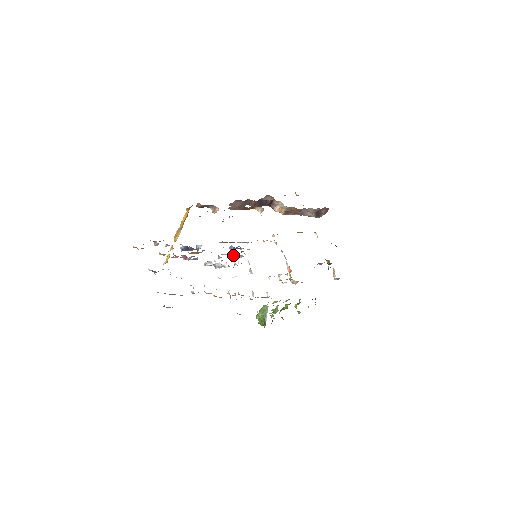
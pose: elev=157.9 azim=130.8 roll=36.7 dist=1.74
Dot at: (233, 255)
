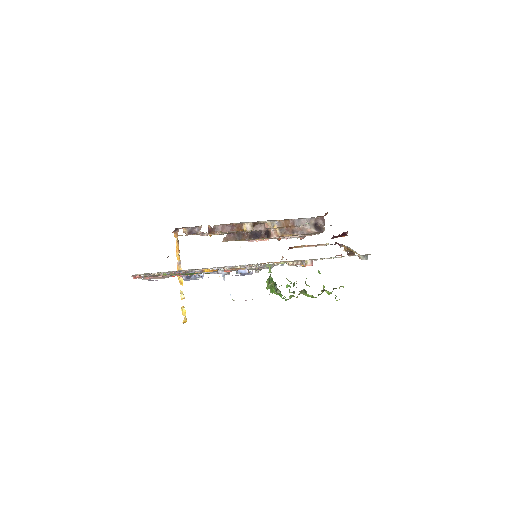
Dot at: occluded
